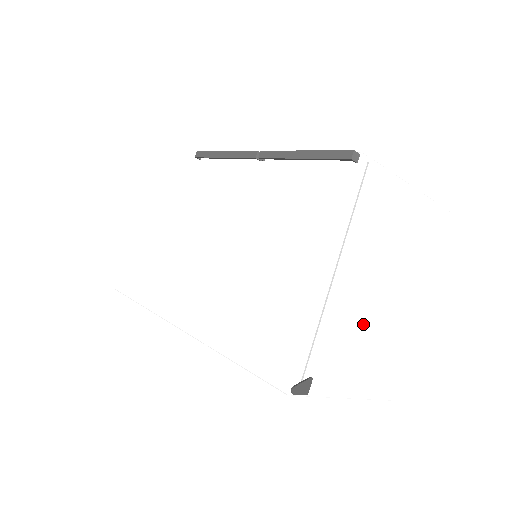
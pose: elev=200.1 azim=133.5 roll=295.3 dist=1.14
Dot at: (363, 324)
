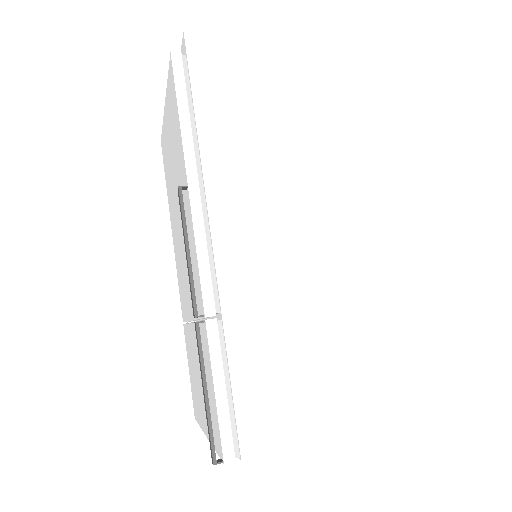
Dot at: occluded
